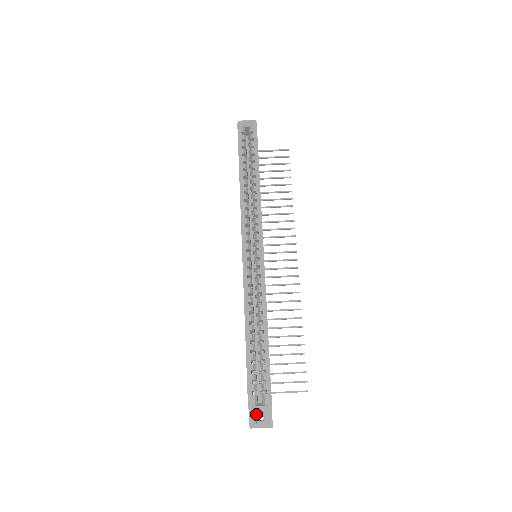
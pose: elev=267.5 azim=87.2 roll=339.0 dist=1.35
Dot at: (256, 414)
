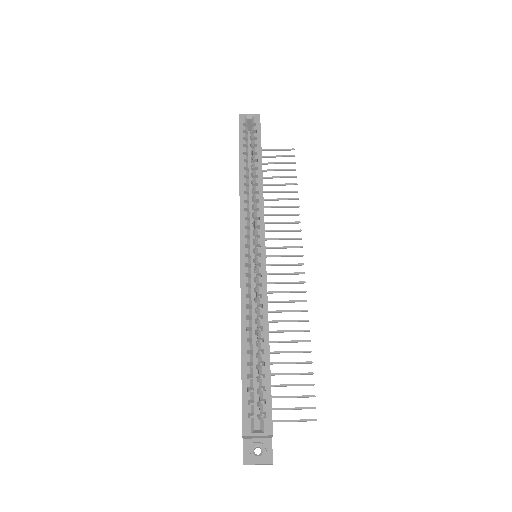
Dot at: (252, 446)
